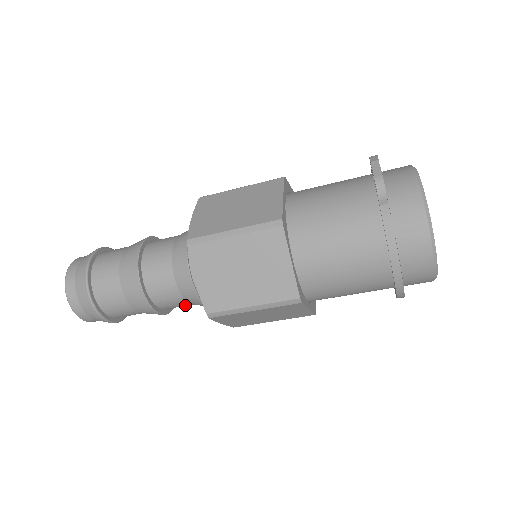
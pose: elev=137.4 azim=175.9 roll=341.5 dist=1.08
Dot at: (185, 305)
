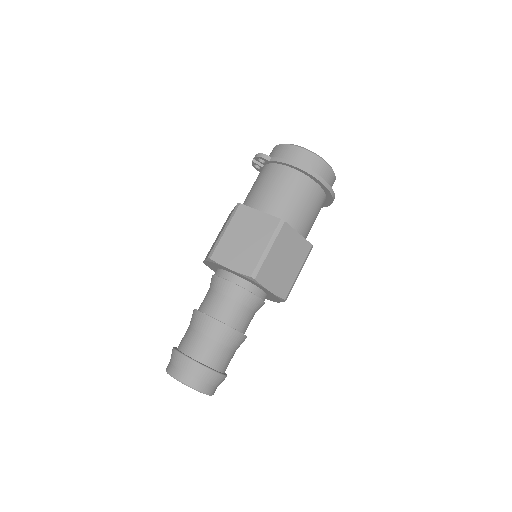
Dot at: (246, 314)
